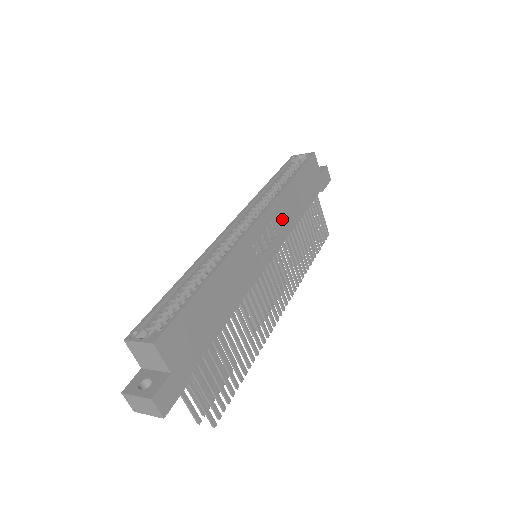
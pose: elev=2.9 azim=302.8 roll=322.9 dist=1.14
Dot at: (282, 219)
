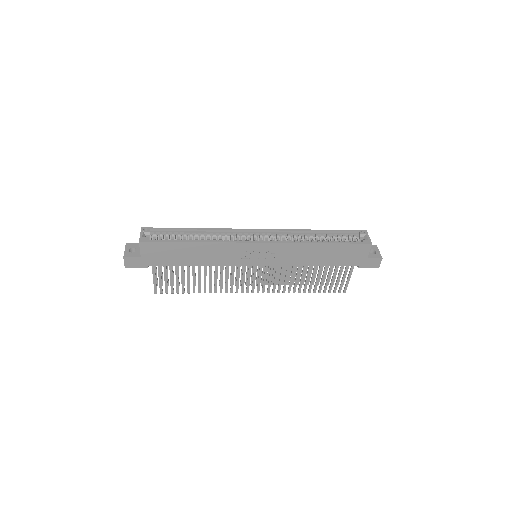
Dot at: (289, 255)
